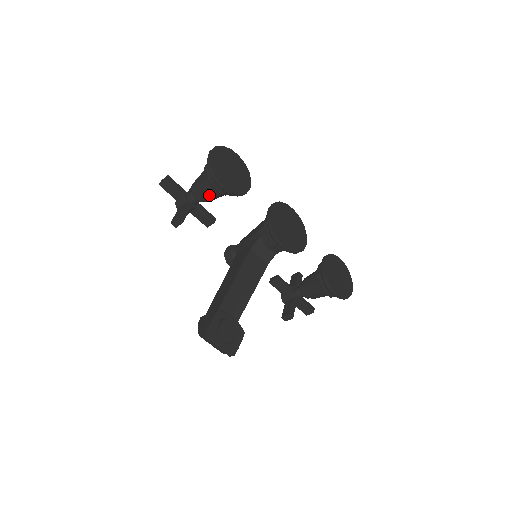
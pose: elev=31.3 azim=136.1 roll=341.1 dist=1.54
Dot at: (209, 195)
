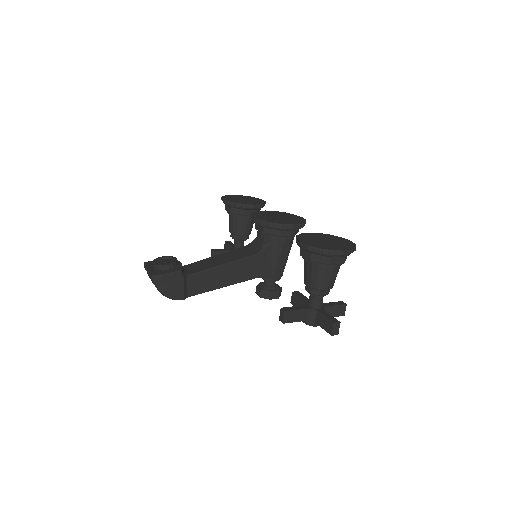
Dot at: (232, 225)
